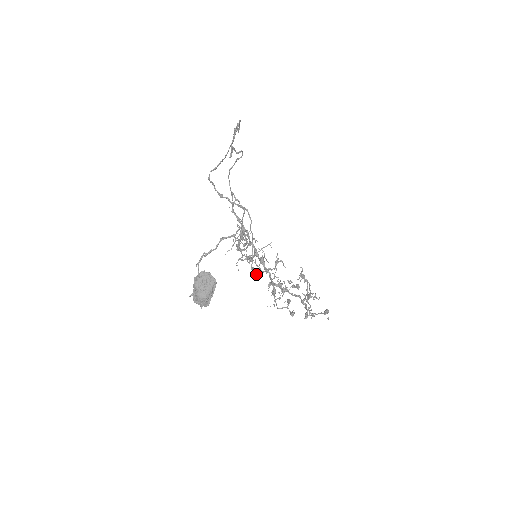
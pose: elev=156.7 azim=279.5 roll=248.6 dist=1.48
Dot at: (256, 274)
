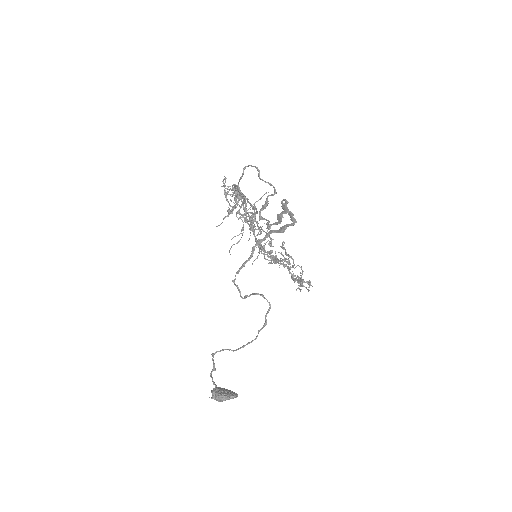
Dot at: occluded
